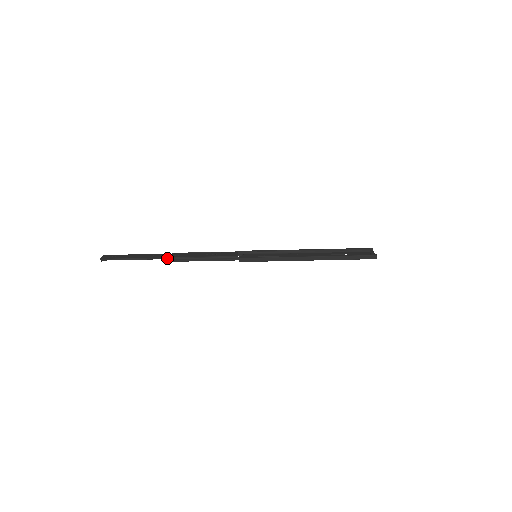
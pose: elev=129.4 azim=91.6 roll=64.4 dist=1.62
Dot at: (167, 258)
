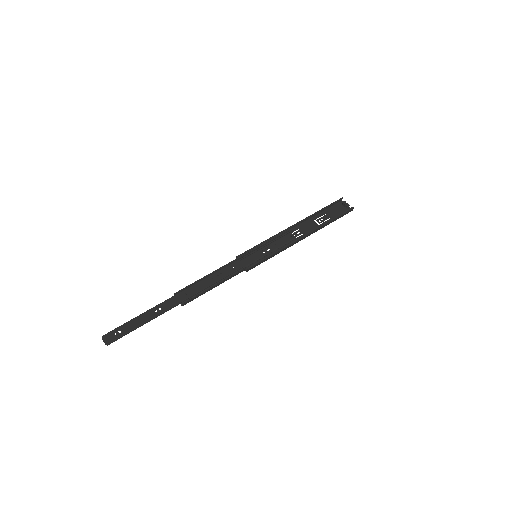
Dot at: (177, 305)
